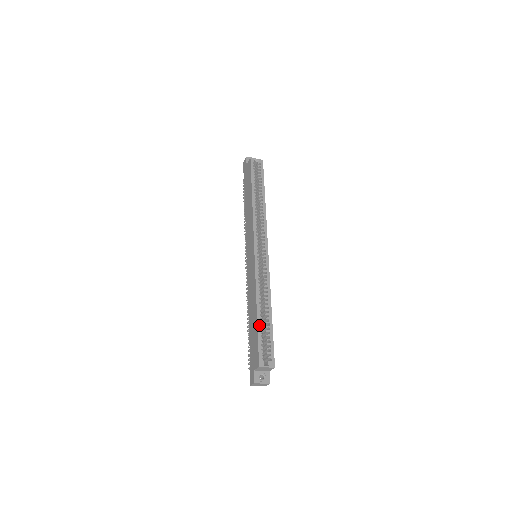
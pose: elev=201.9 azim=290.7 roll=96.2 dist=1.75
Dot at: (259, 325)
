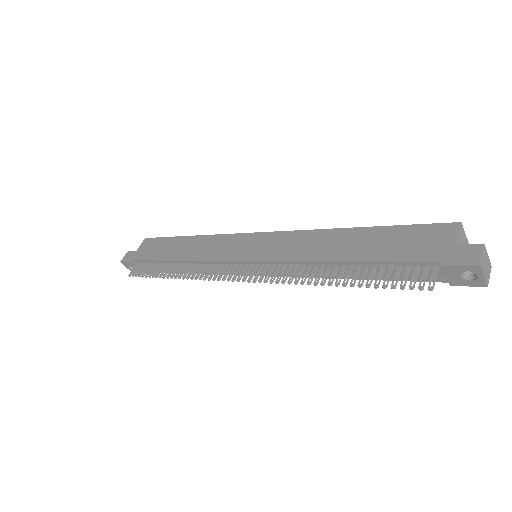
Dot at: (381, 228)
